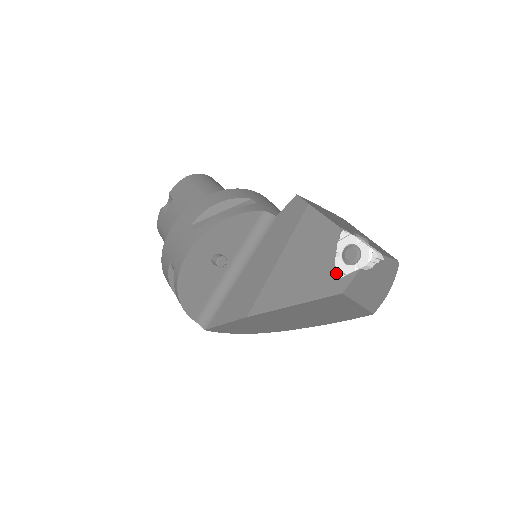
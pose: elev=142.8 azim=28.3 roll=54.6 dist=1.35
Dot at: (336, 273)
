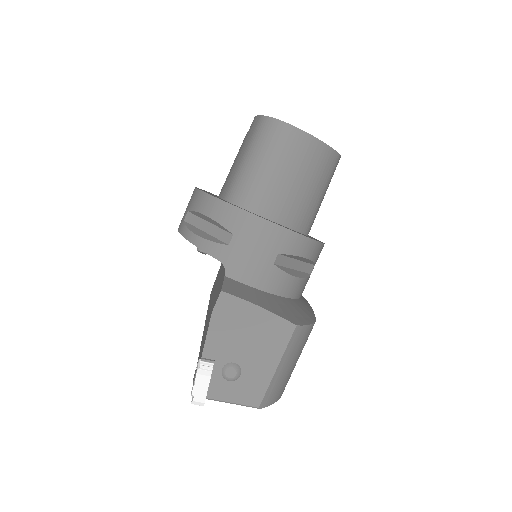
Dot at: occluded
